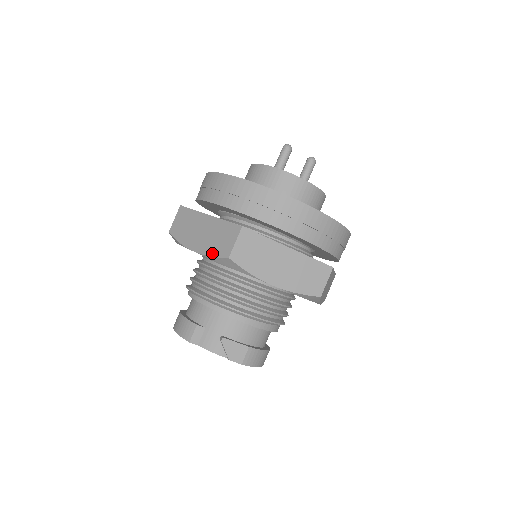
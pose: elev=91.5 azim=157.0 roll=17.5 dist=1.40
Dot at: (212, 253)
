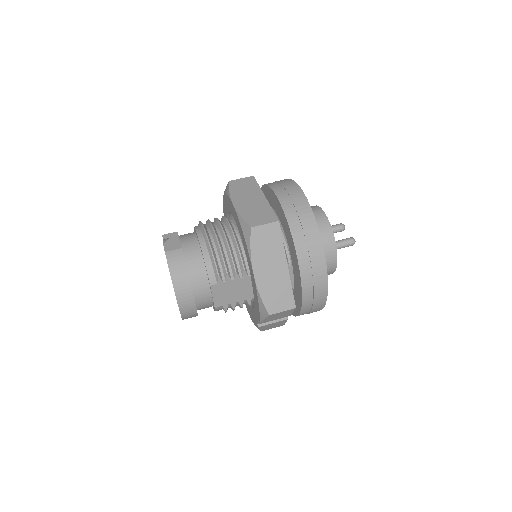
Dot at: occluded
